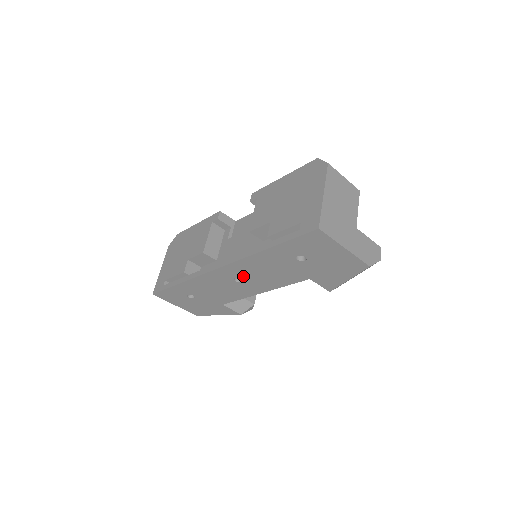
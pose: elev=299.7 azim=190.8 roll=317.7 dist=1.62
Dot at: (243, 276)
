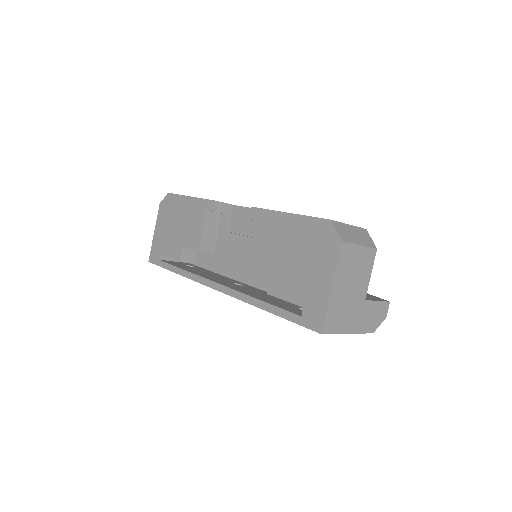
Dot at: occluded
